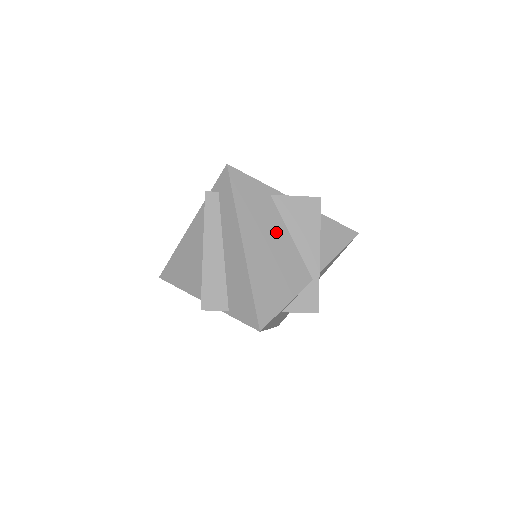
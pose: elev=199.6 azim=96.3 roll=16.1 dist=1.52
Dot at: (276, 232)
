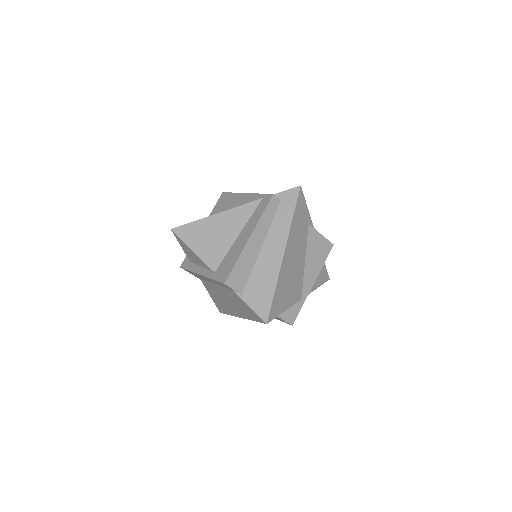
Dot at: (300, 253)
